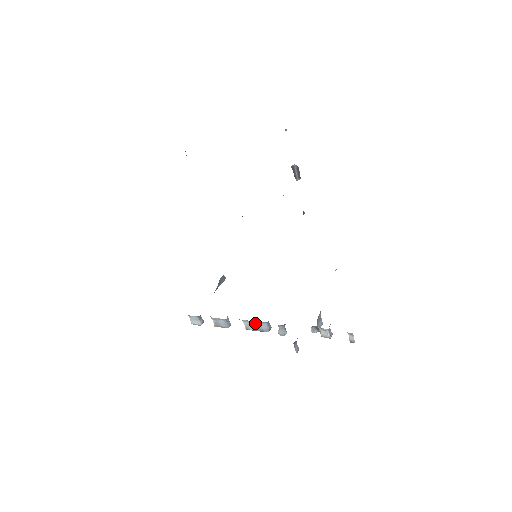
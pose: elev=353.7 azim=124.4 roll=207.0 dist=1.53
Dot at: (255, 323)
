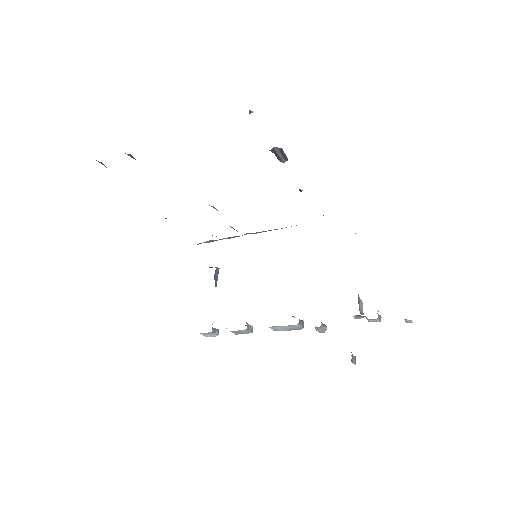
Dot at: (284, 326)
